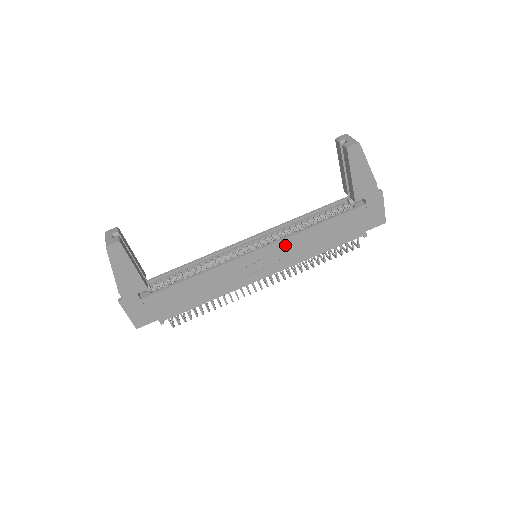
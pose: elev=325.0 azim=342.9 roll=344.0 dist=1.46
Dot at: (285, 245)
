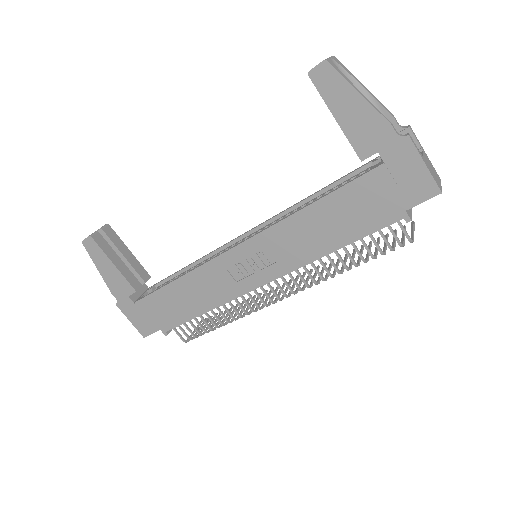
Dot at: (273, 237)
